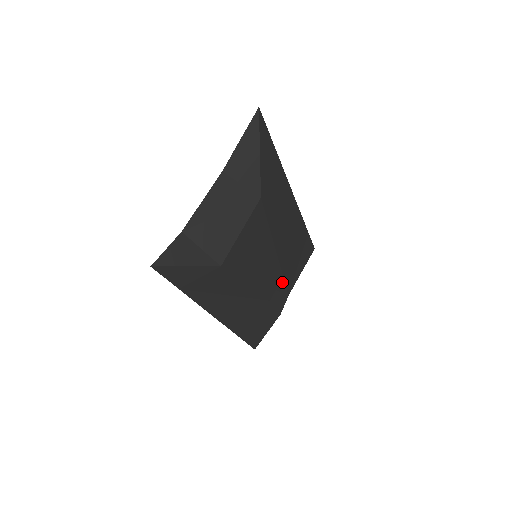
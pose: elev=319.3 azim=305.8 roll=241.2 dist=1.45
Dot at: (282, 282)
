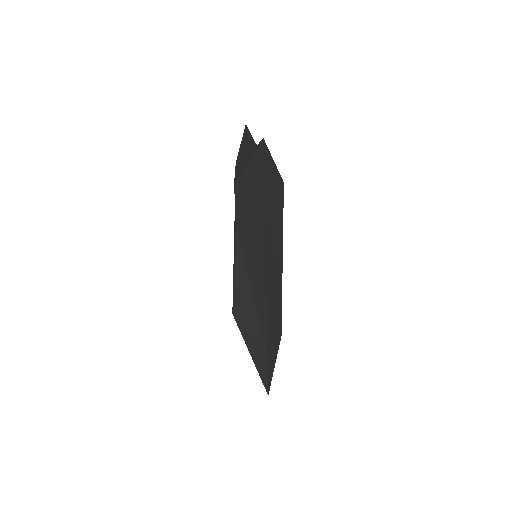
Dot at: occluded
